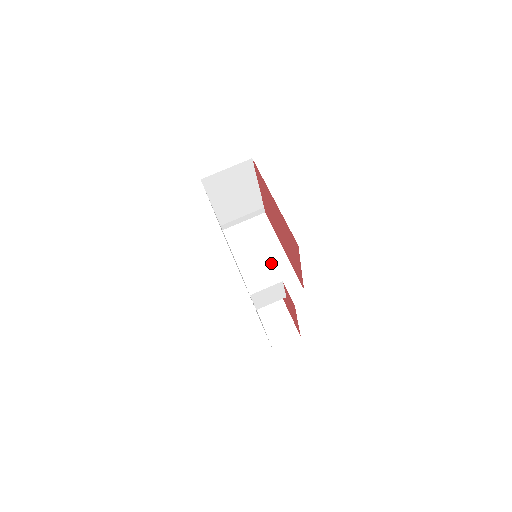
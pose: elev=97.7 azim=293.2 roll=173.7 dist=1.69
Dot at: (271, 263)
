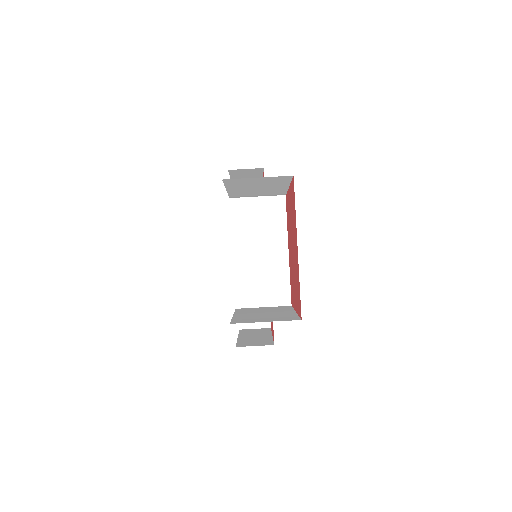
Dot at: (269, 262)
